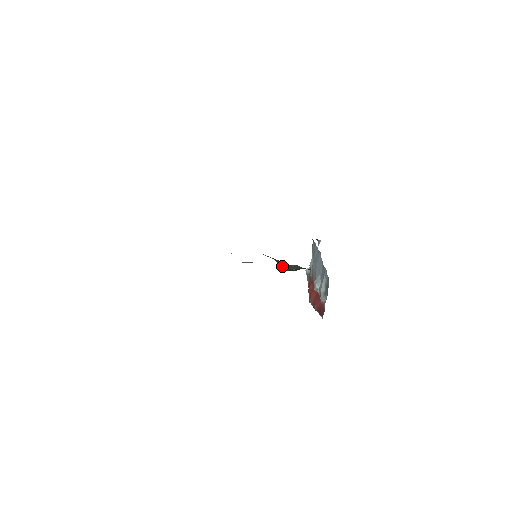
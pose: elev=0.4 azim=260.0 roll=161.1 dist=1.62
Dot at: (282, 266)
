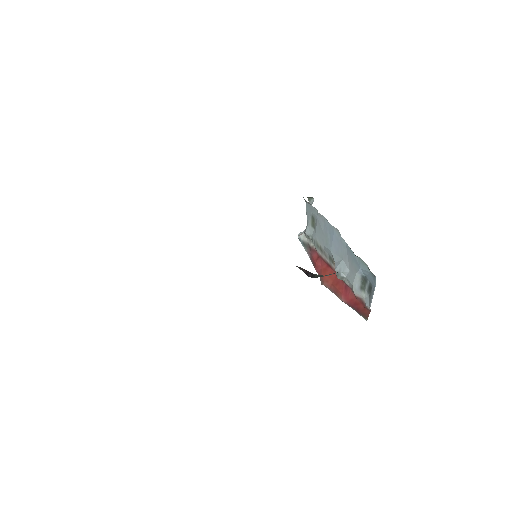
Dot at: (310, 274)
